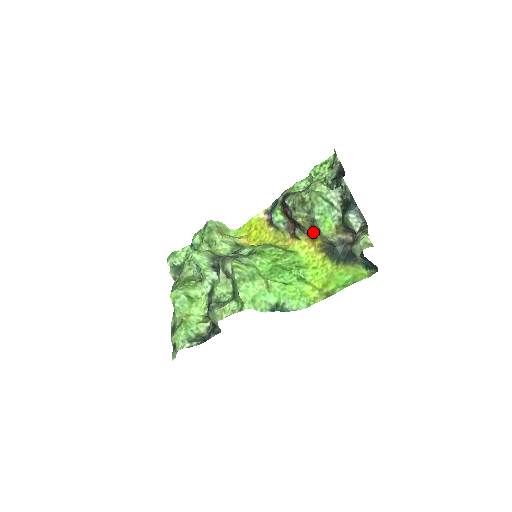
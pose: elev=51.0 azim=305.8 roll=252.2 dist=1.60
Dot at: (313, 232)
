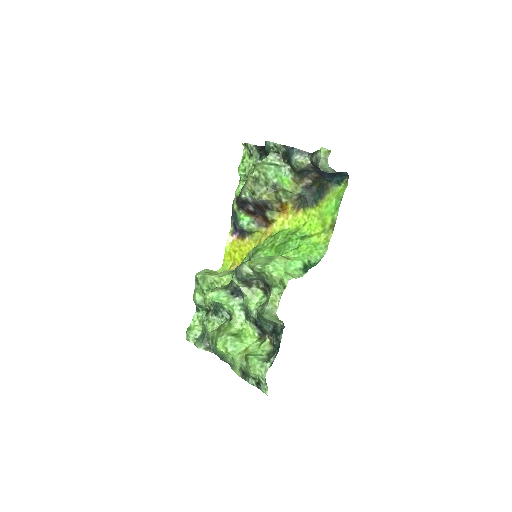
Dot at: (280, 199)
